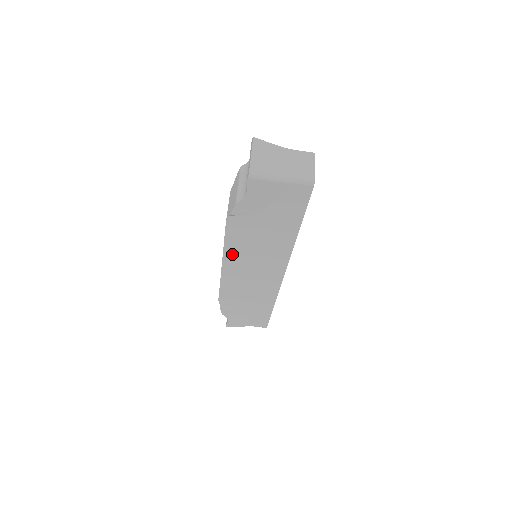
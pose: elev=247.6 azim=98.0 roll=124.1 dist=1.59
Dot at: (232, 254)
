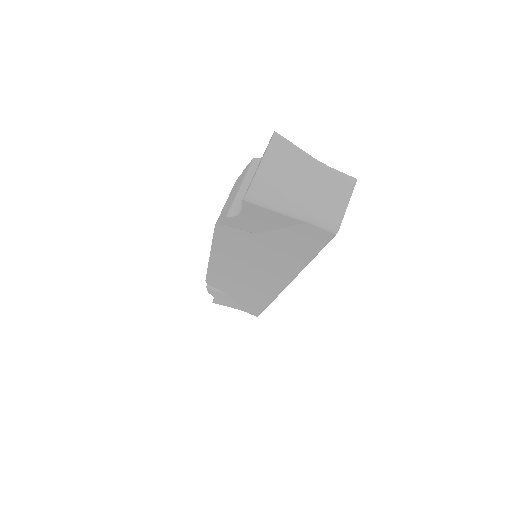
Dot at: (222, 254)
